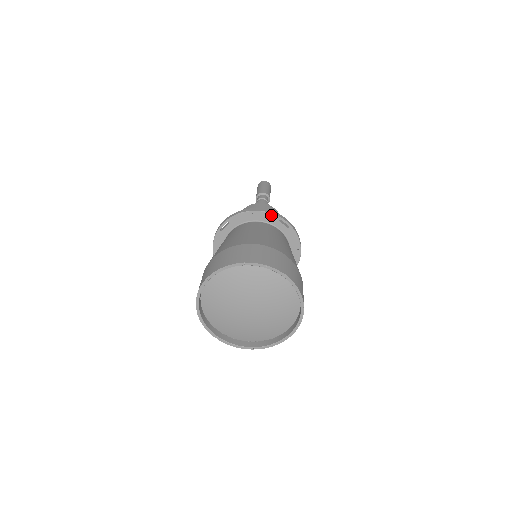
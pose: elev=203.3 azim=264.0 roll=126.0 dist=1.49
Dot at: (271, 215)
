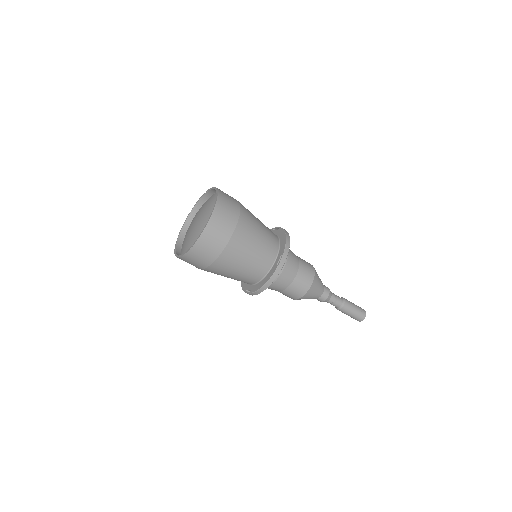
Dot at: occluded
